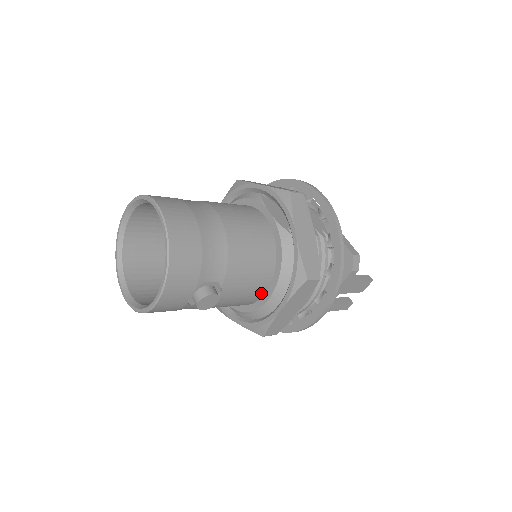
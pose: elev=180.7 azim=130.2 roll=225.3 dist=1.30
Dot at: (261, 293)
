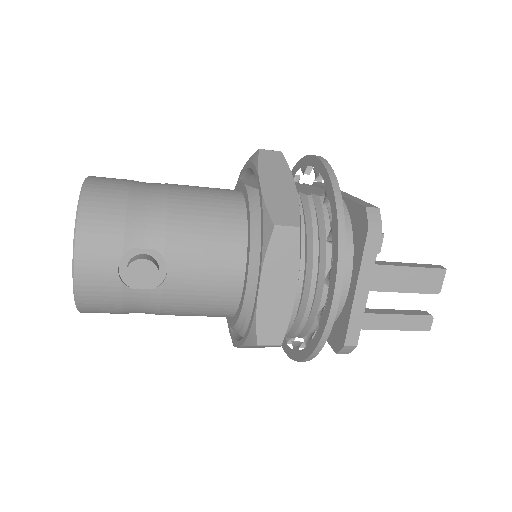
Dot at: (238, 277)
